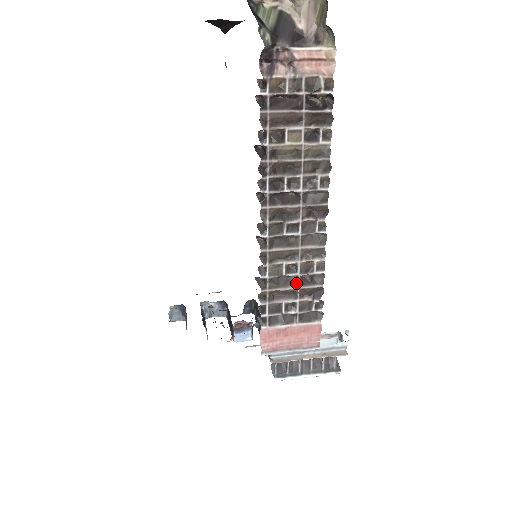
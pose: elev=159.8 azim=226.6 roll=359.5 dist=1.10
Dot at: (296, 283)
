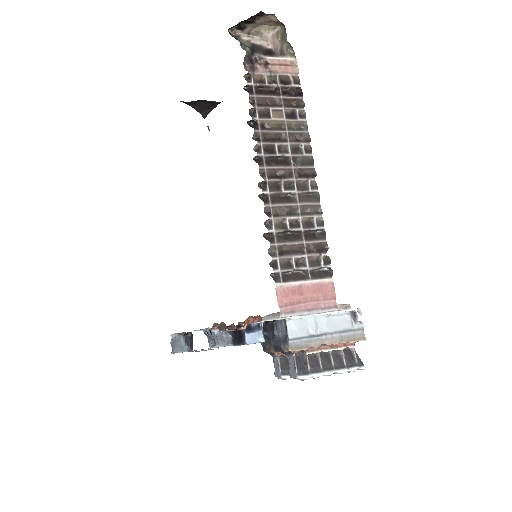
Dot at: (301, 239)
